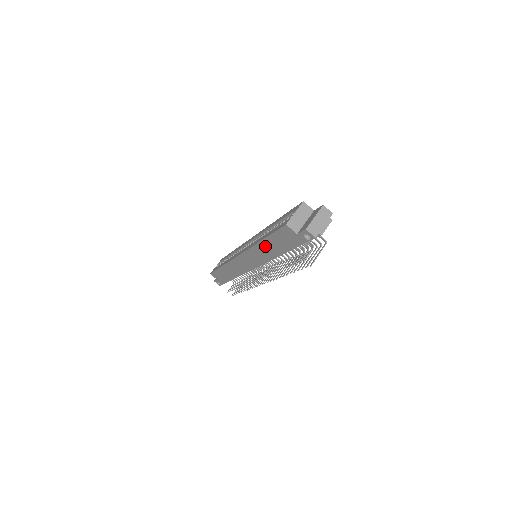
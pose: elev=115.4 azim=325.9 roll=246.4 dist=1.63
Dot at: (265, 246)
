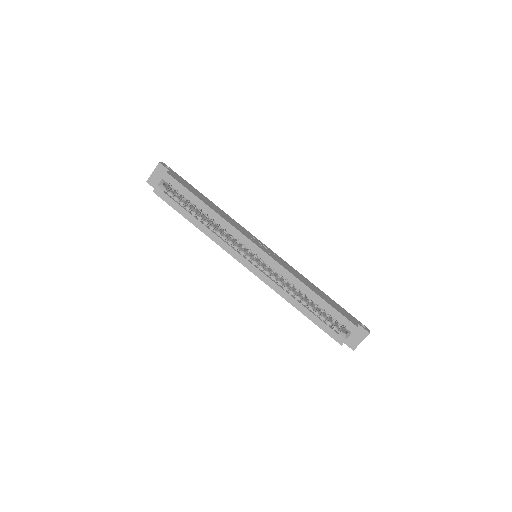
Dot at: occluded
